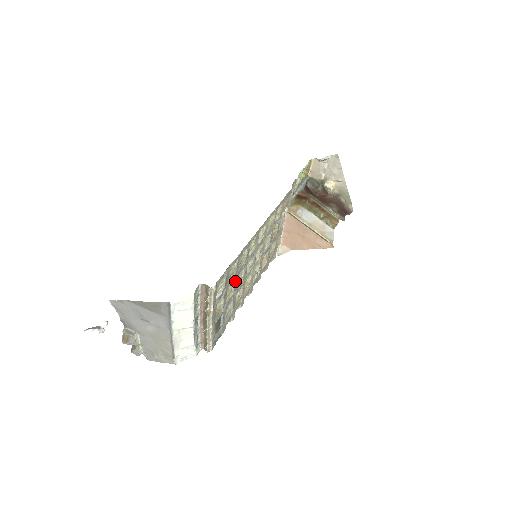
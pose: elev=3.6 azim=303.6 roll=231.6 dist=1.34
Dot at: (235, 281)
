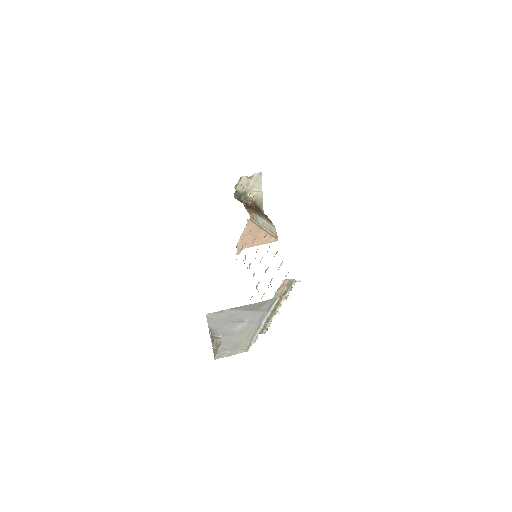
Dot at: occluded
